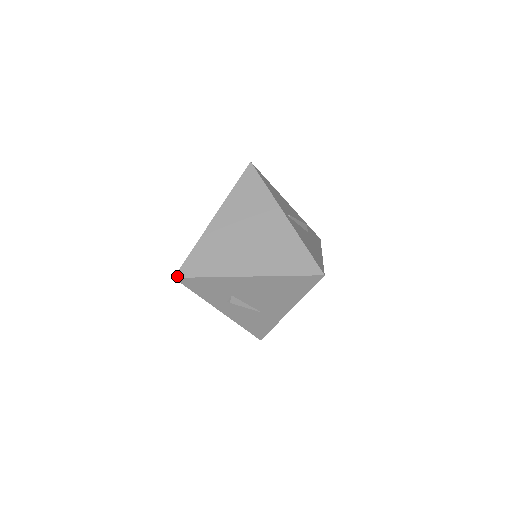
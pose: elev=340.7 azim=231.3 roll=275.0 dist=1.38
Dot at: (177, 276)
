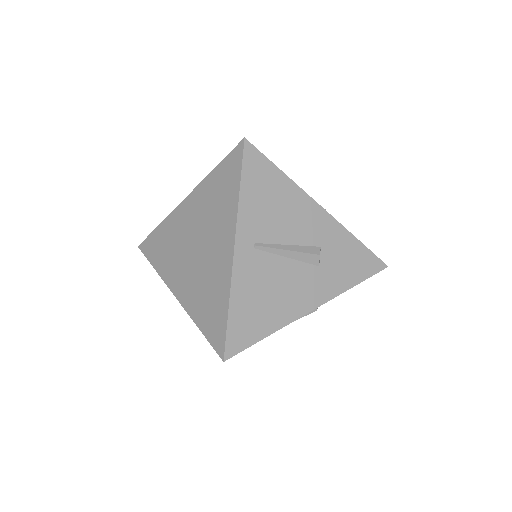
Dot at: (140, 247)
